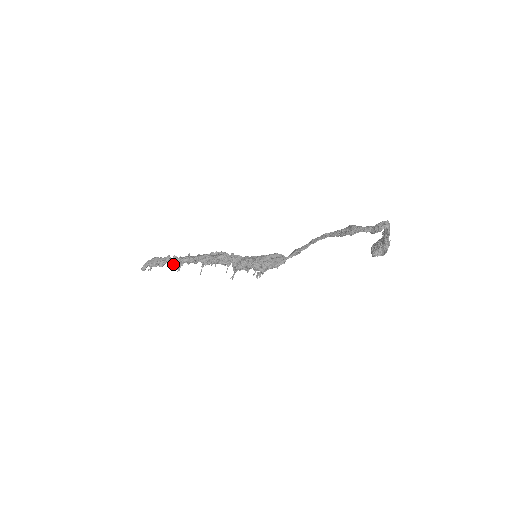
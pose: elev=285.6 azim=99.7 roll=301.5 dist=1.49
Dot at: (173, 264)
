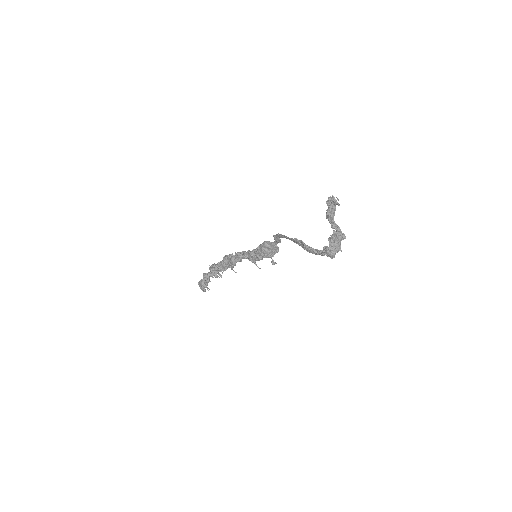
Dot at: occluded
